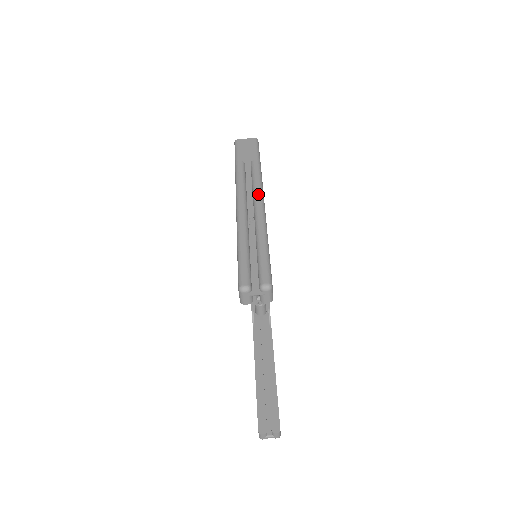
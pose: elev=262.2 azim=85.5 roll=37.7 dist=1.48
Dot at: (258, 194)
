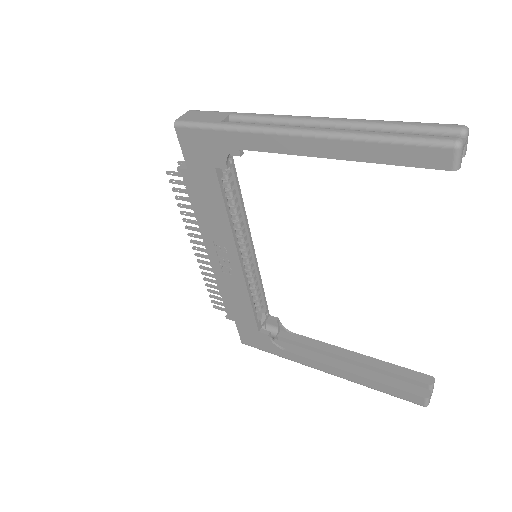
Dot at: (297, 117)
